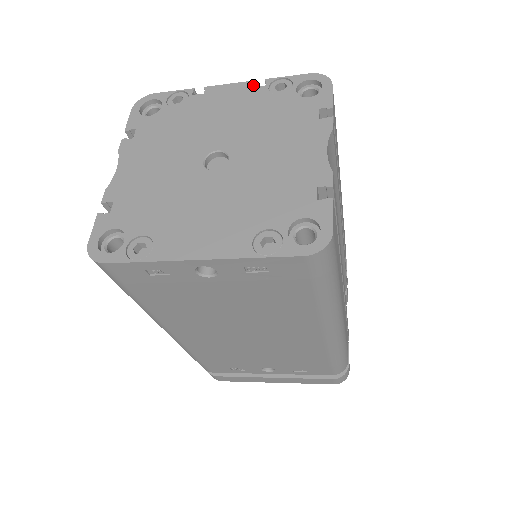
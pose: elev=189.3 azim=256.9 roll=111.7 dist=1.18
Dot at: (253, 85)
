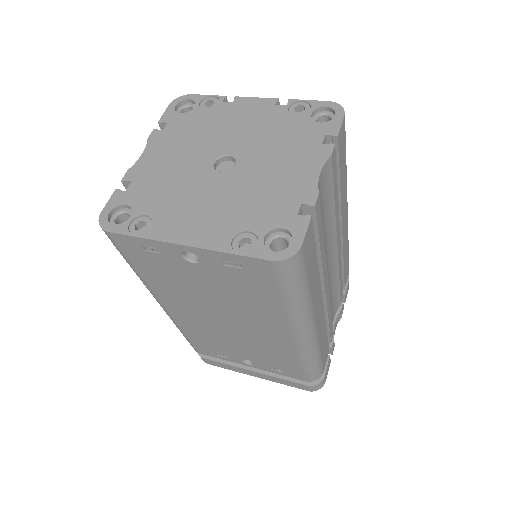
Dot at: (277, 102)
